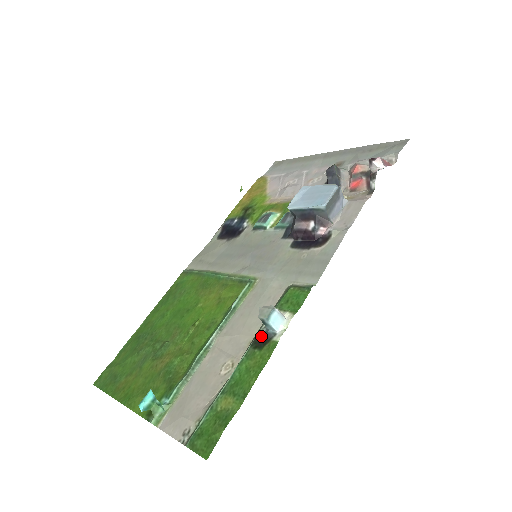
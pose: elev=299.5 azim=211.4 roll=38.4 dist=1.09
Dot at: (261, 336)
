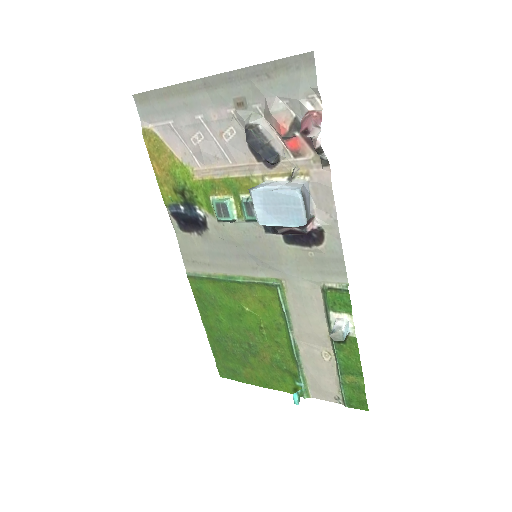
Dot at: occluded
